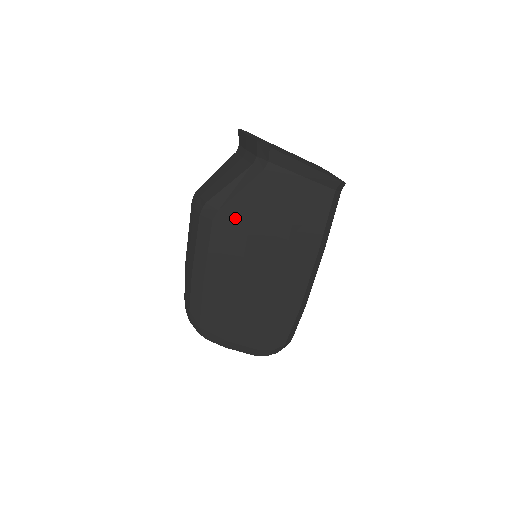
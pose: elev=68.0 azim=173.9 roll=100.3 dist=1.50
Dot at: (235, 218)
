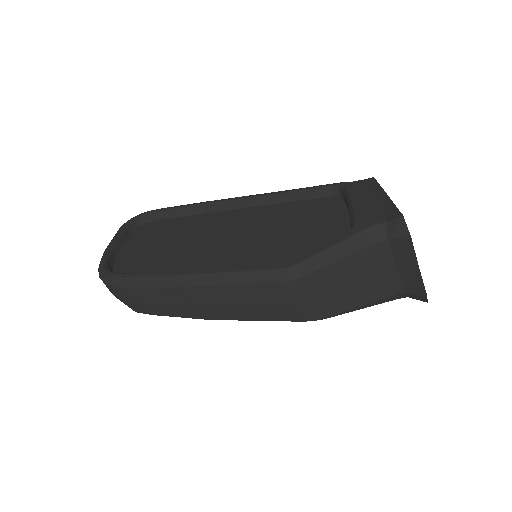
Dot at: occluded
